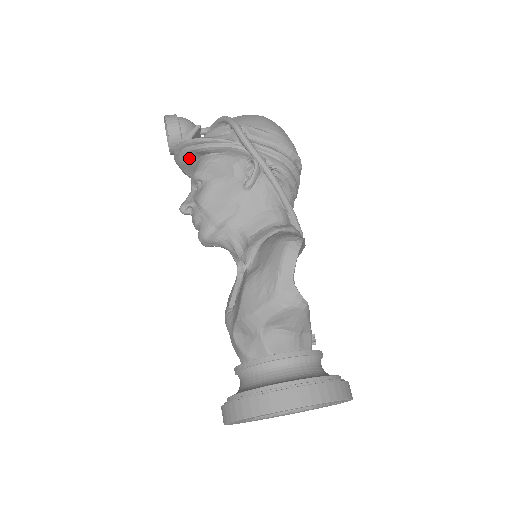
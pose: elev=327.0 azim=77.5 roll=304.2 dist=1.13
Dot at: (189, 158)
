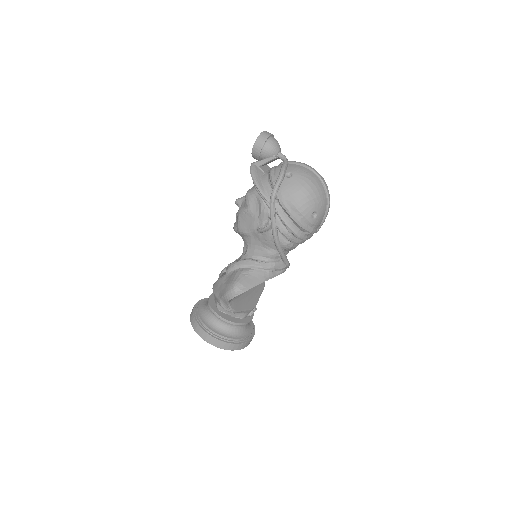
Dot at: occluded
